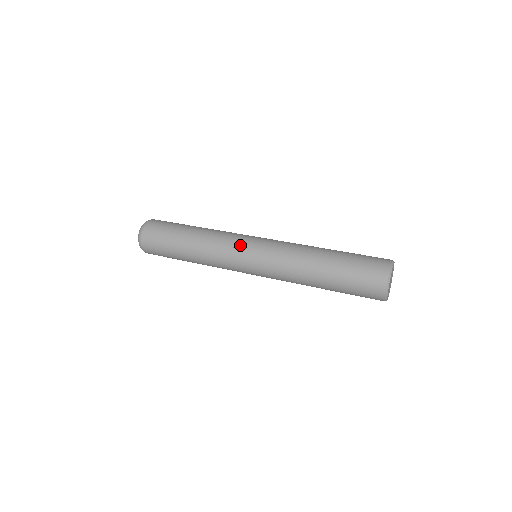
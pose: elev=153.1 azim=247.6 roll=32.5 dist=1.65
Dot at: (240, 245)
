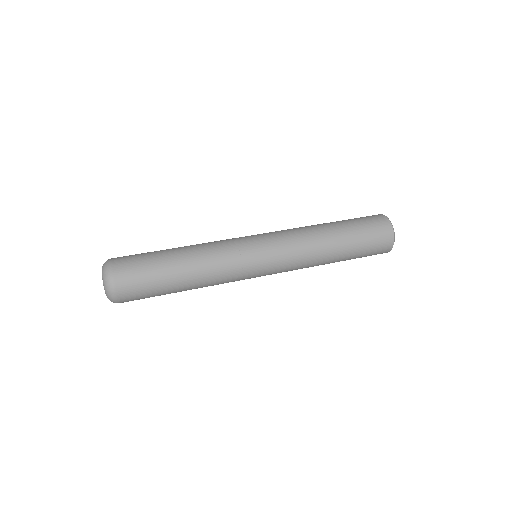
Dot at: (241, 237)
